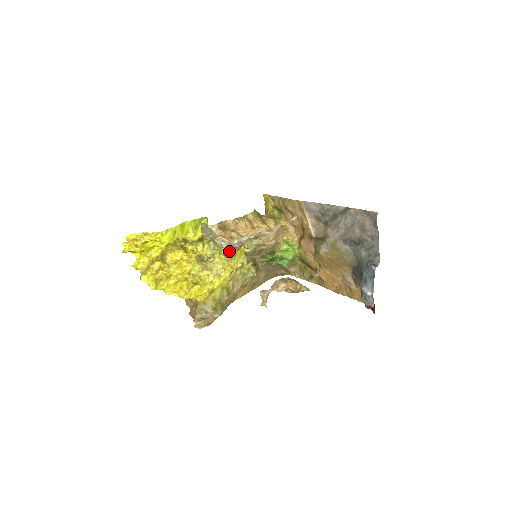
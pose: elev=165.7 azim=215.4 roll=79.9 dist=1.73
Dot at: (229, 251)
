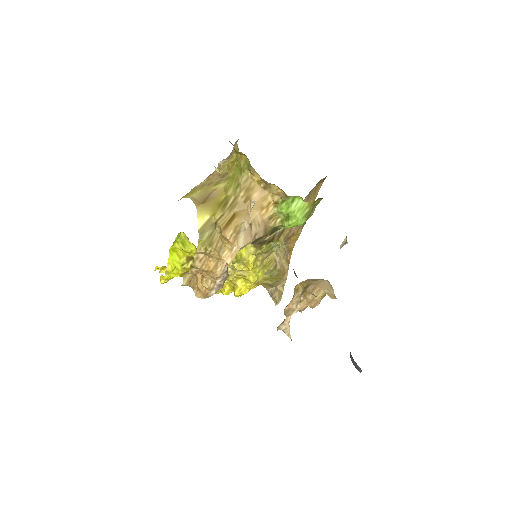
Dot at: occluded
